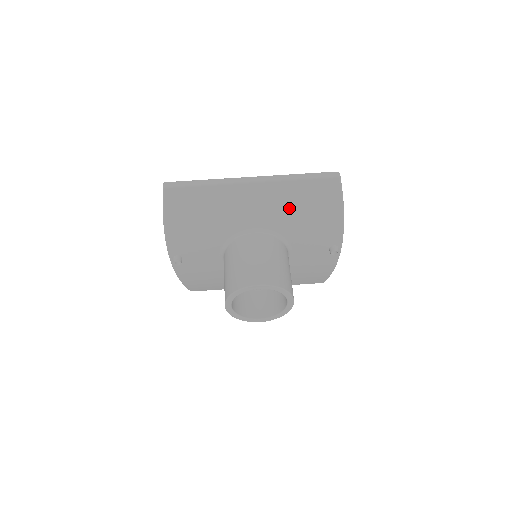
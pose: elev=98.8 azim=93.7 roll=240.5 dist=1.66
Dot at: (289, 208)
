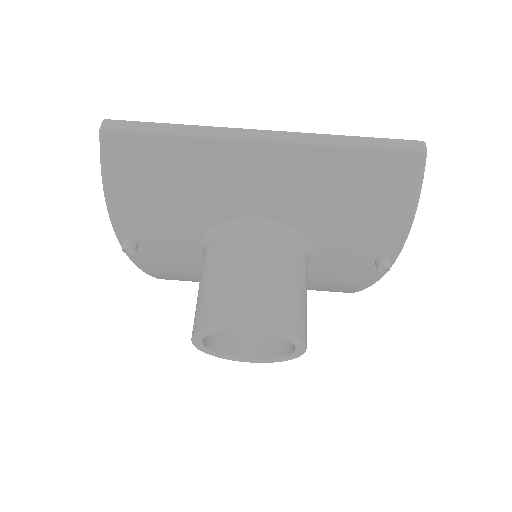
Dot at: (322, 194)
